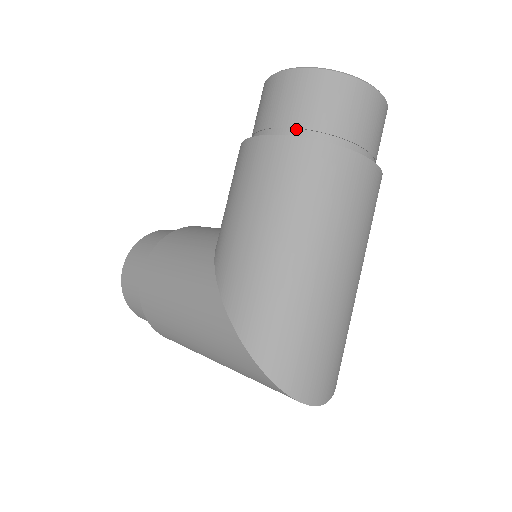
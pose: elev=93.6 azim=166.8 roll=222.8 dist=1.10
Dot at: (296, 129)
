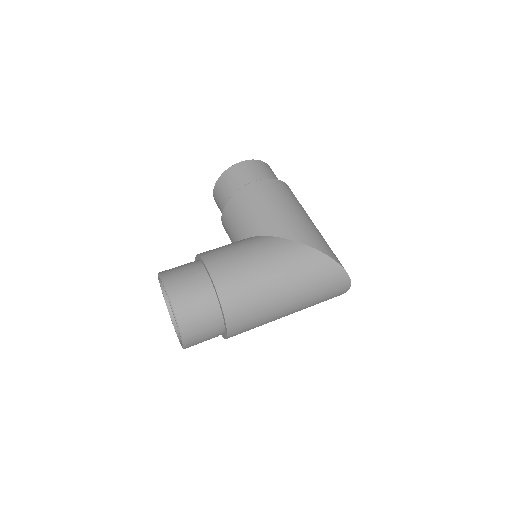
Dot at: occluded
